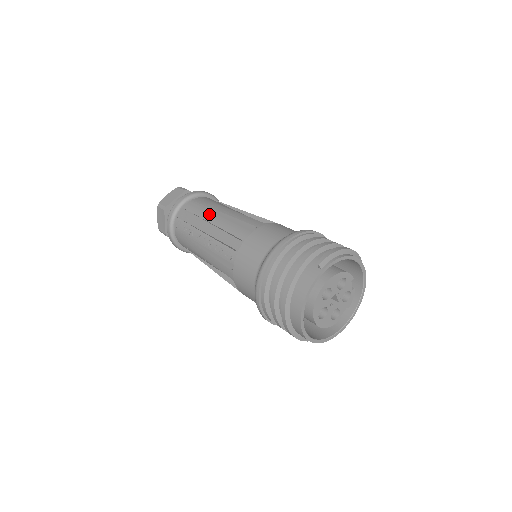
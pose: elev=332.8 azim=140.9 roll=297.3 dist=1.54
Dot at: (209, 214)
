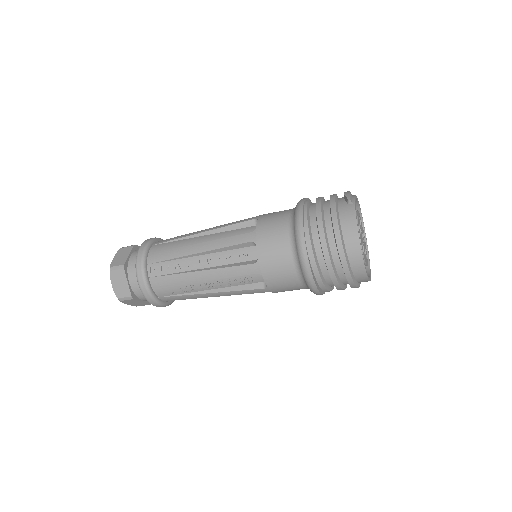
Dot at: (188, 241)
